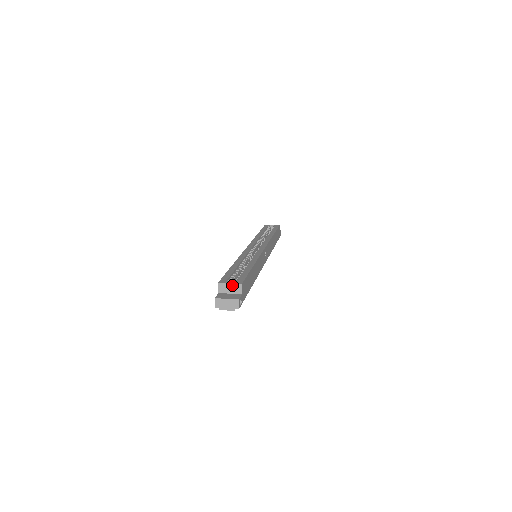
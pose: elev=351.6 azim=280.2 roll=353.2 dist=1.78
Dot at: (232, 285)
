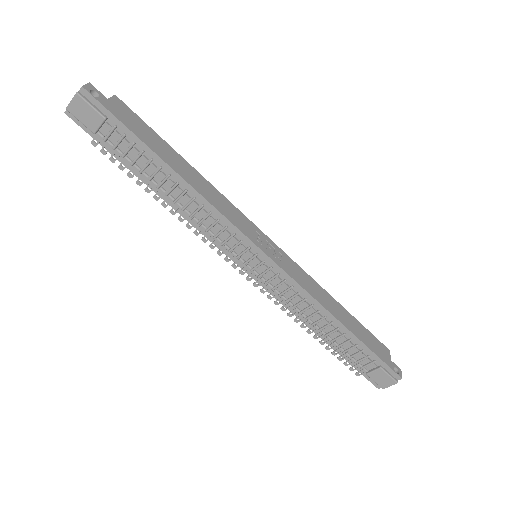
Dot at: occluded
